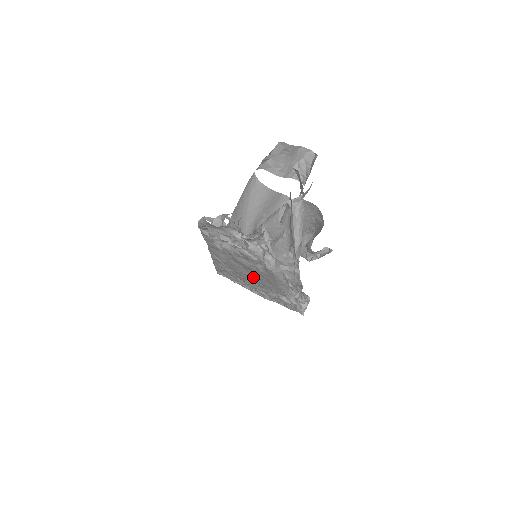
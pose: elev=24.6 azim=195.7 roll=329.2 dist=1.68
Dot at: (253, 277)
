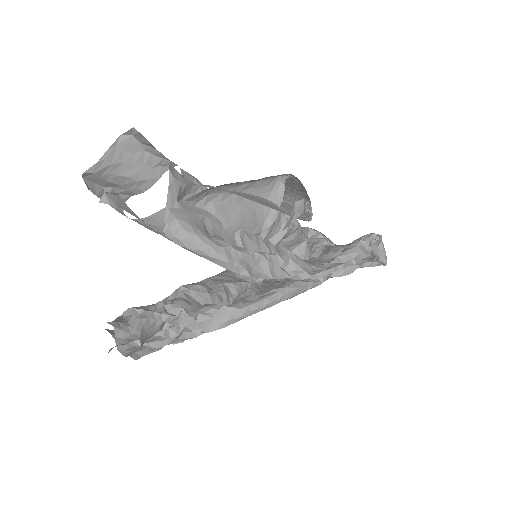
Dot at: occluded
